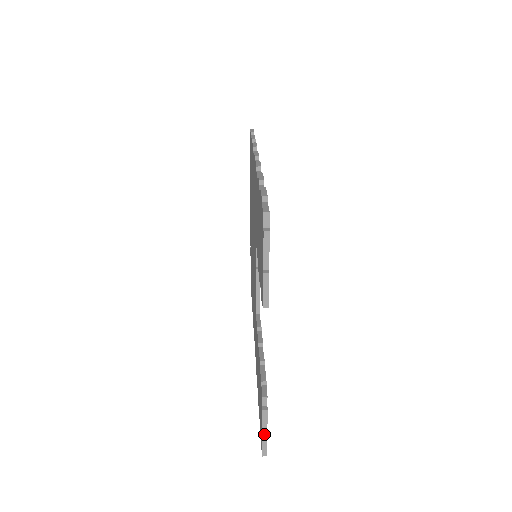
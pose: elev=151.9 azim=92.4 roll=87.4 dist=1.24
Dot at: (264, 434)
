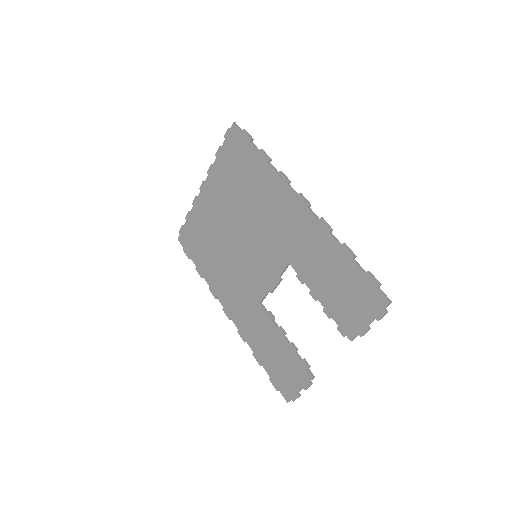
Dot at: (298, 393)
